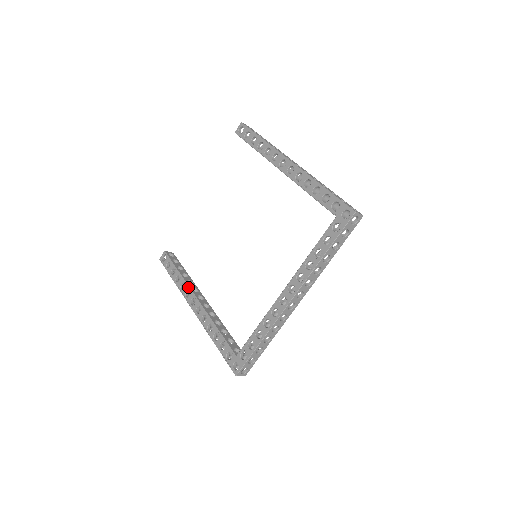
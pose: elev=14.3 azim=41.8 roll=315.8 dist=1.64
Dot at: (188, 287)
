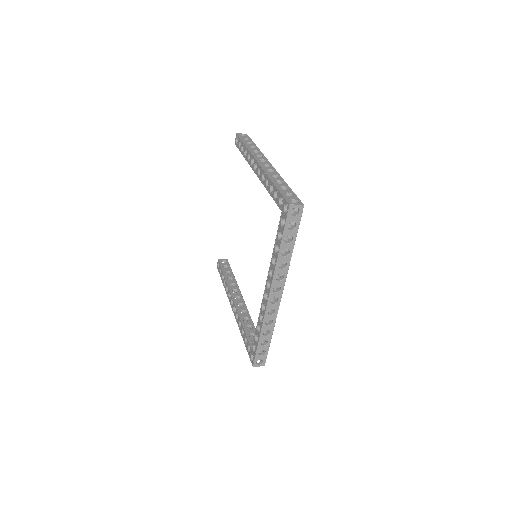
Dot at: (229, 290)
